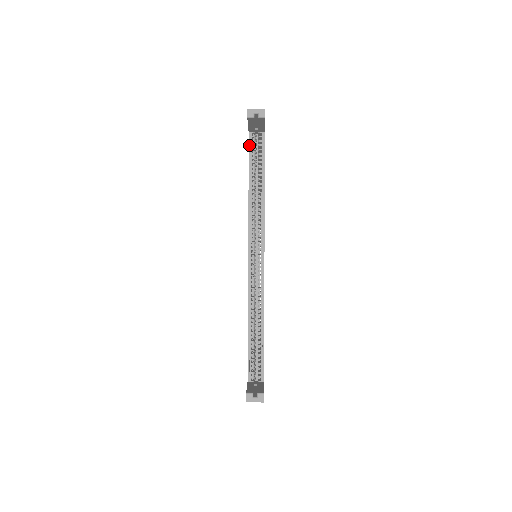
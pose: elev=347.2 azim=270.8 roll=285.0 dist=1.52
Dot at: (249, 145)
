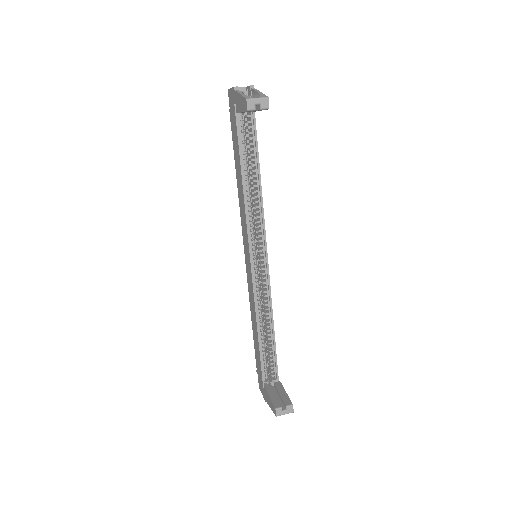
Dot at: (237, 129)
